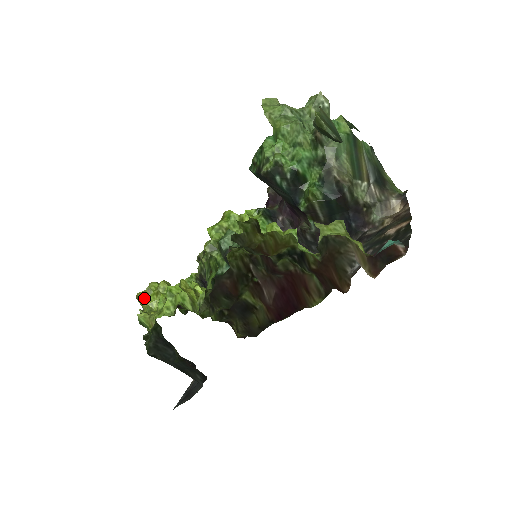
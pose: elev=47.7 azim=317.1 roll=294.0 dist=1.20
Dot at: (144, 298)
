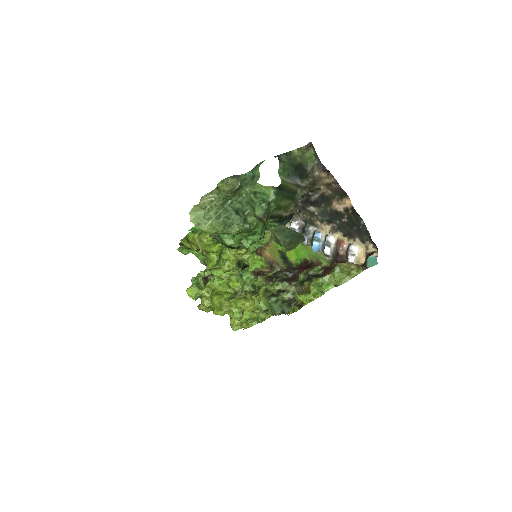
Dot at: occluded
